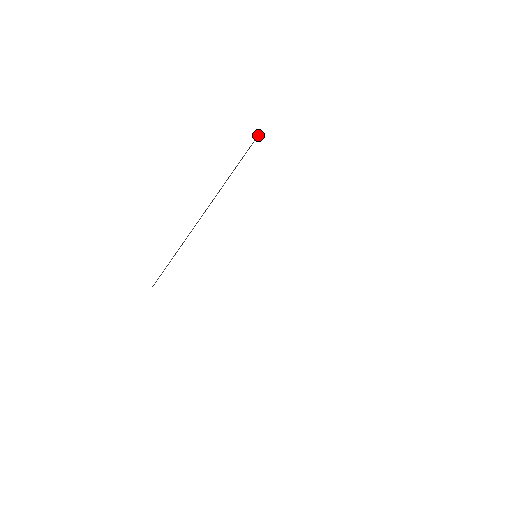
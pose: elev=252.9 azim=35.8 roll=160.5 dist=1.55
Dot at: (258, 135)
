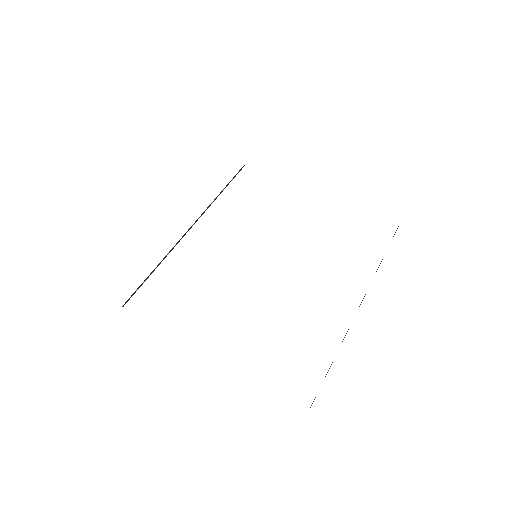
Dot at: occluded
